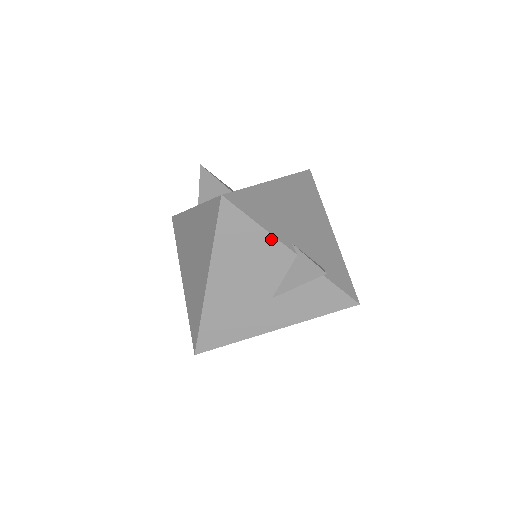
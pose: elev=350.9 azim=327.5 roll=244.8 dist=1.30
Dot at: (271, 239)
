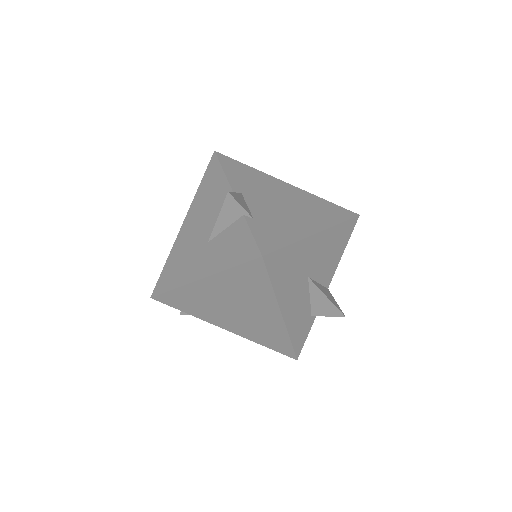
Dot at: (226, 183)
